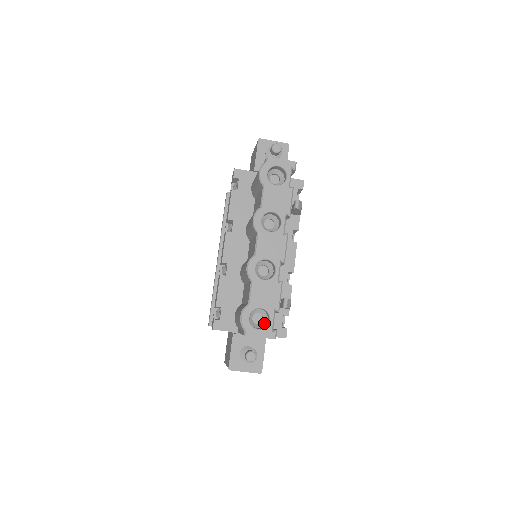
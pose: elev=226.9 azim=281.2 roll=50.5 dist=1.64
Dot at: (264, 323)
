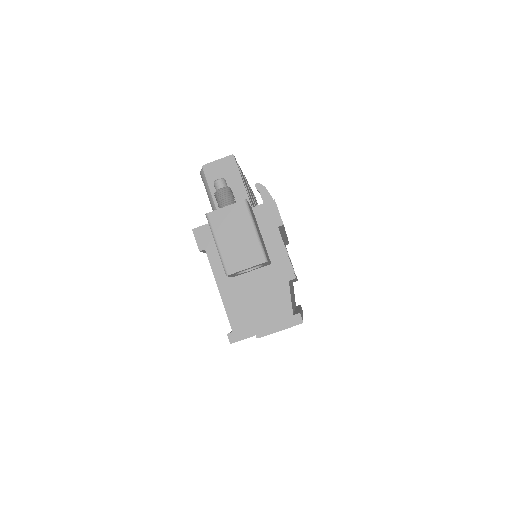
Dot at: occluded
